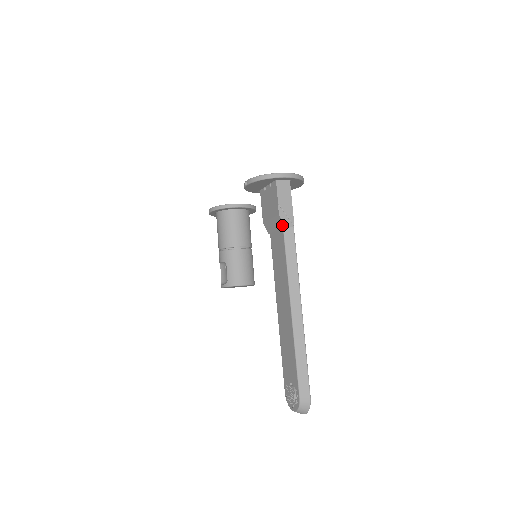
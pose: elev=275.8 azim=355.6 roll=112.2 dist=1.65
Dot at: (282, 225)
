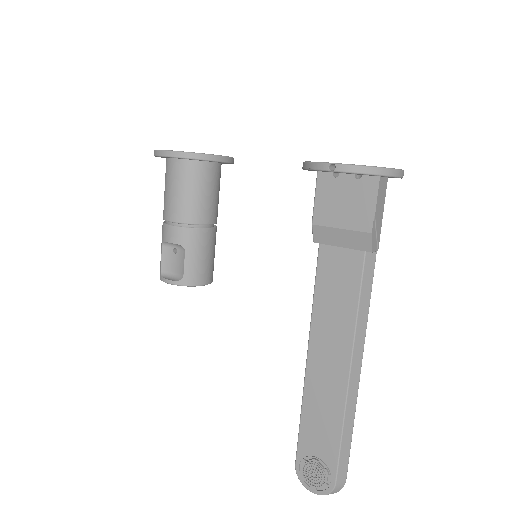
Dot at: (367, 248)
